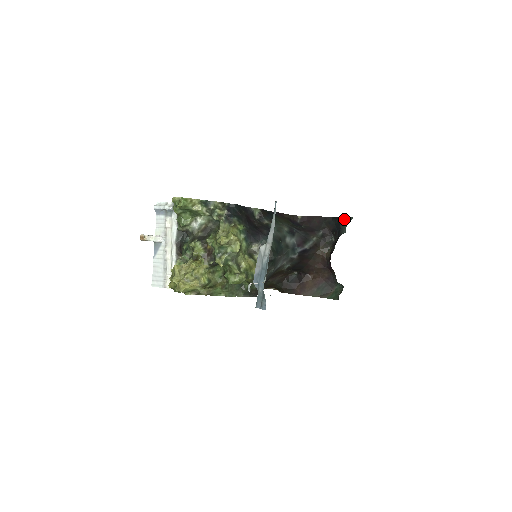
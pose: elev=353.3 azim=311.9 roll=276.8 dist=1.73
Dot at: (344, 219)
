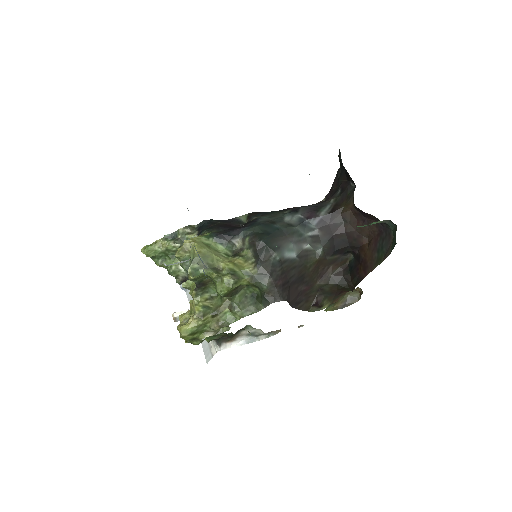
Dot at: (339, 153)
